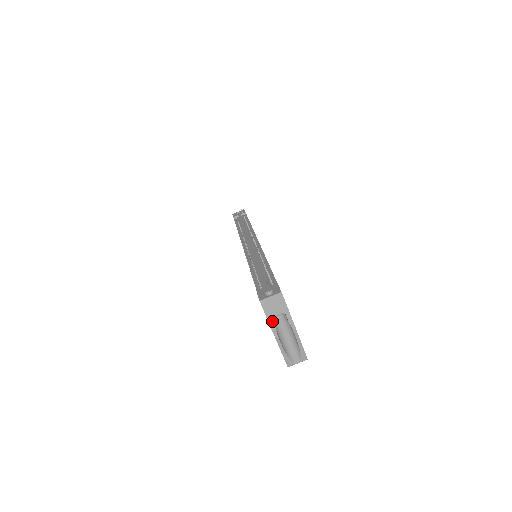
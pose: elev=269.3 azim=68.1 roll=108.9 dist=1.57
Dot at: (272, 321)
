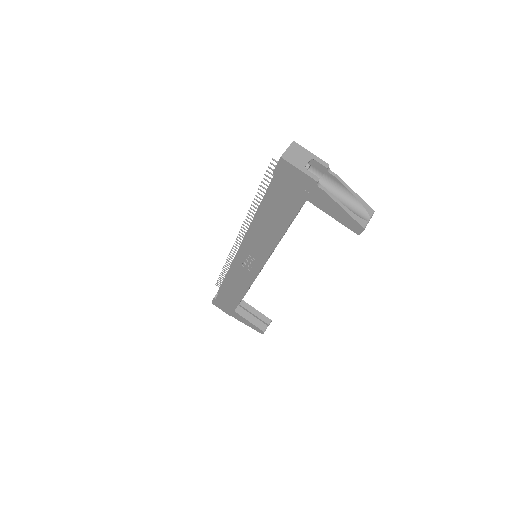
Dot at: (308, 171)
